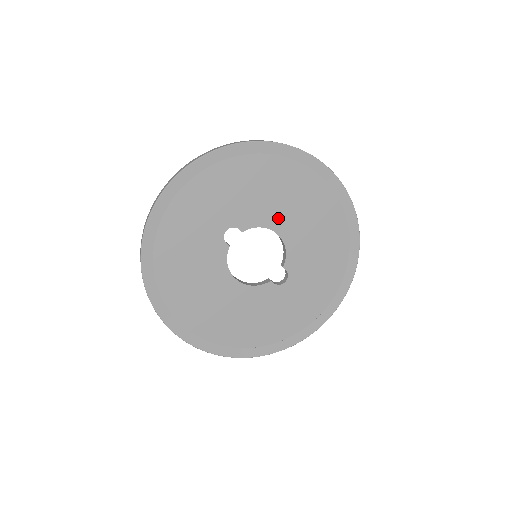
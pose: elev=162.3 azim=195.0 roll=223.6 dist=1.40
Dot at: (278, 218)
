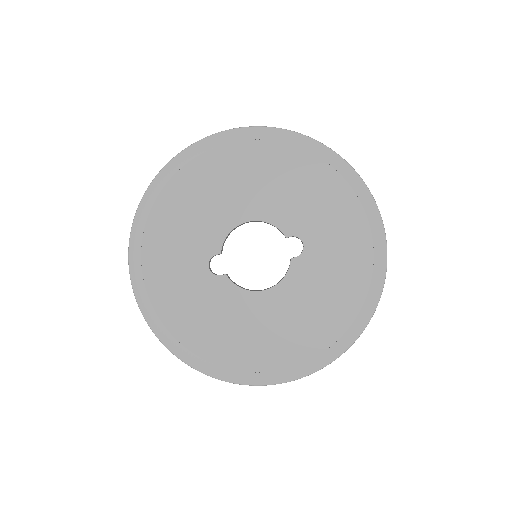
Dot at: (232, 211)
